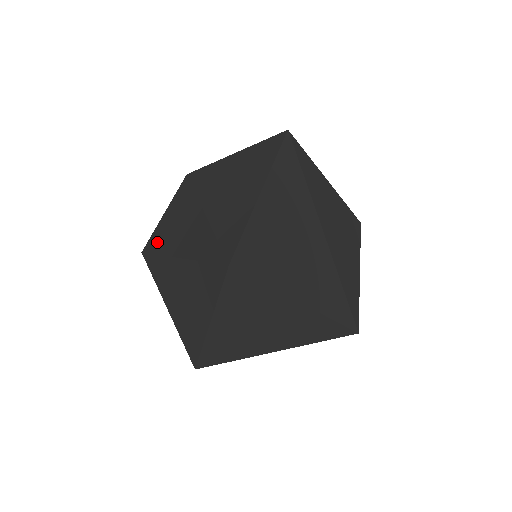
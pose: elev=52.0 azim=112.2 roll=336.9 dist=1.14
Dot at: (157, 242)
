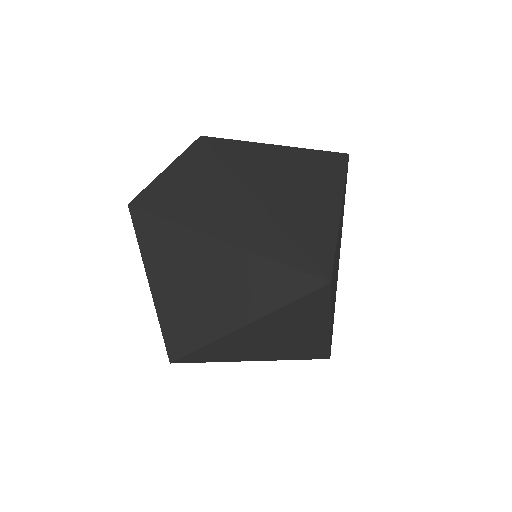
Dot at: (164, 203)
